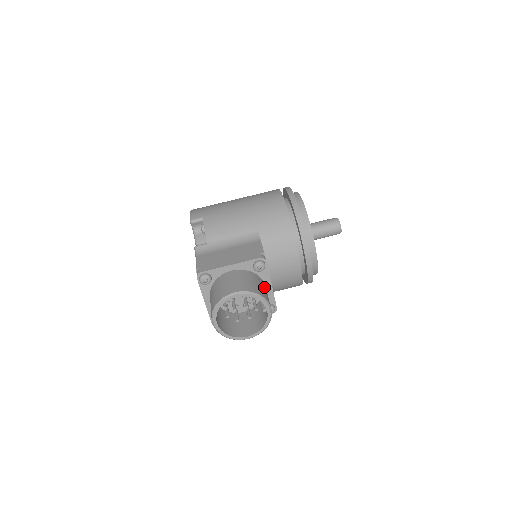
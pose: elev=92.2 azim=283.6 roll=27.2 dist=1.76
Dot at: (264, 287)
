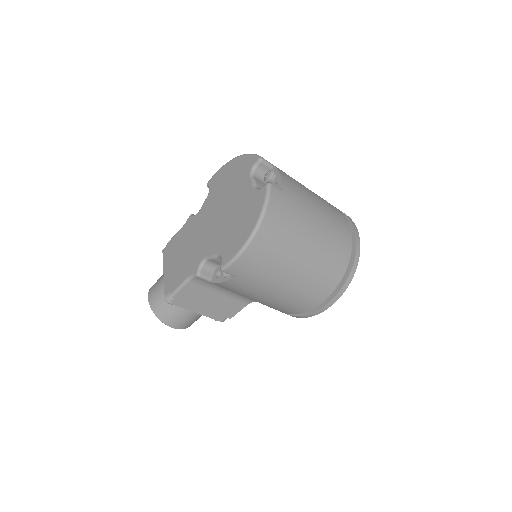
Dot at: occluded
